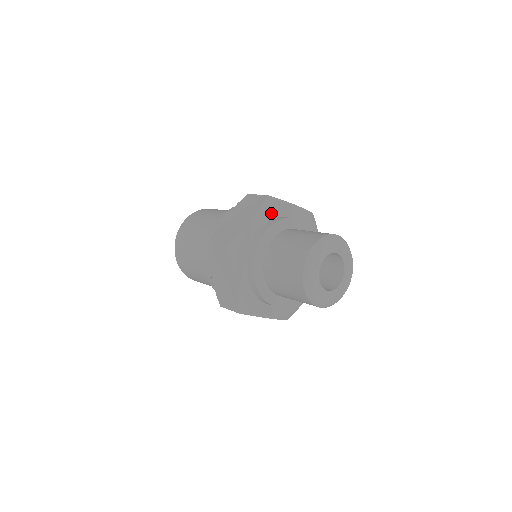
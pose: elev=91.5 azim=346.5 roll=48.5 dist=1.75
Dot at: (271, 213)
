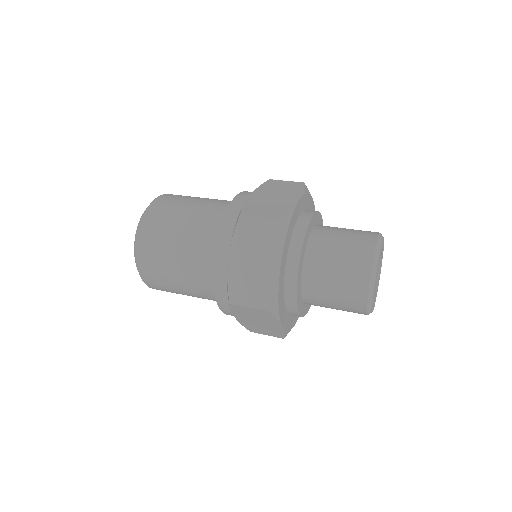
Dot at: (306, 202)
